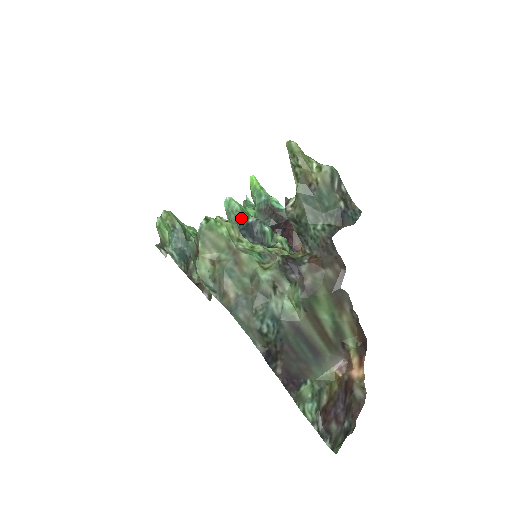
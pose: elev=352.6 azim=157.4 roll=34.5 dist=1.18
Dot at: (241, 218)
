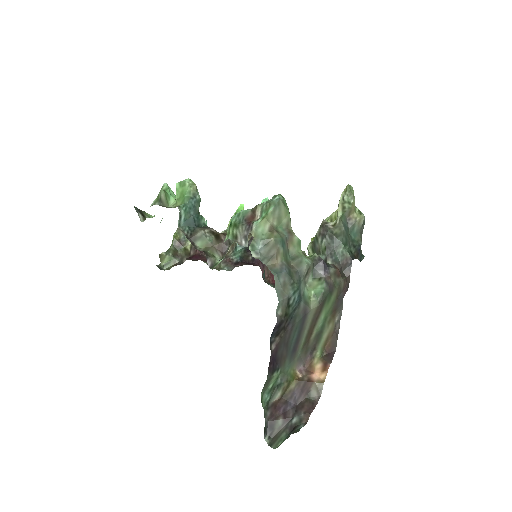
Dot at: occluded
